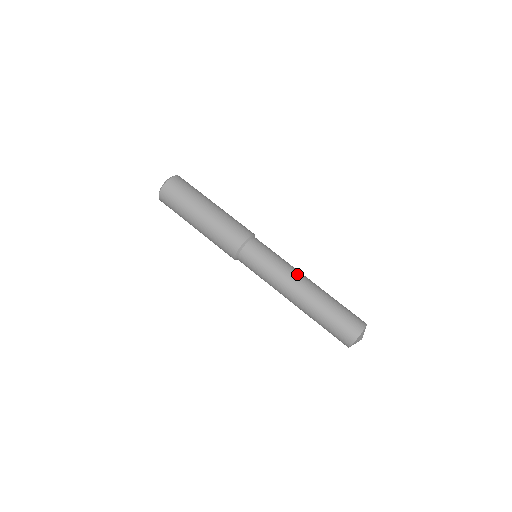
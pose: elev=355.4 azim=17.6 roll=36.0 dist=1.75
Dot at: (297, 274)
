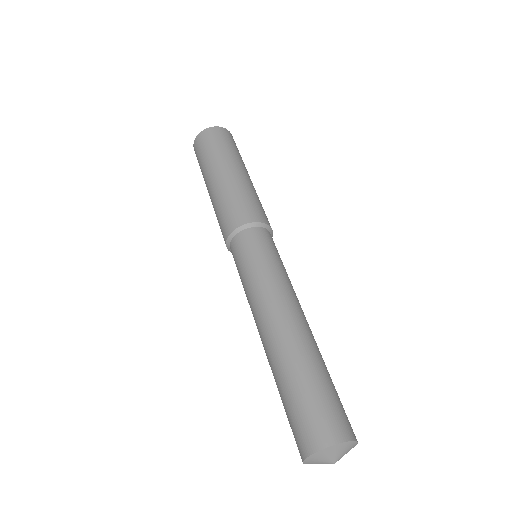
Dot at: (267, 306)
